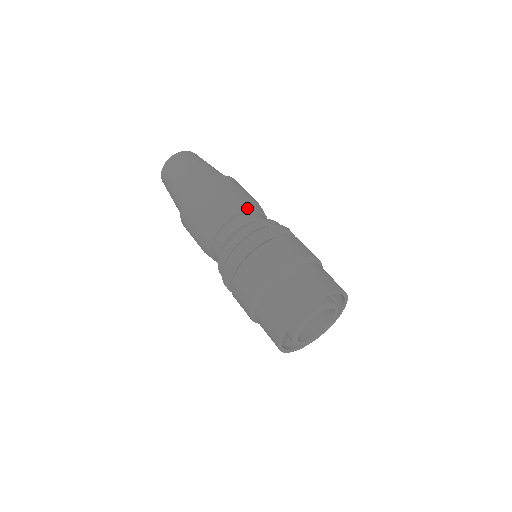
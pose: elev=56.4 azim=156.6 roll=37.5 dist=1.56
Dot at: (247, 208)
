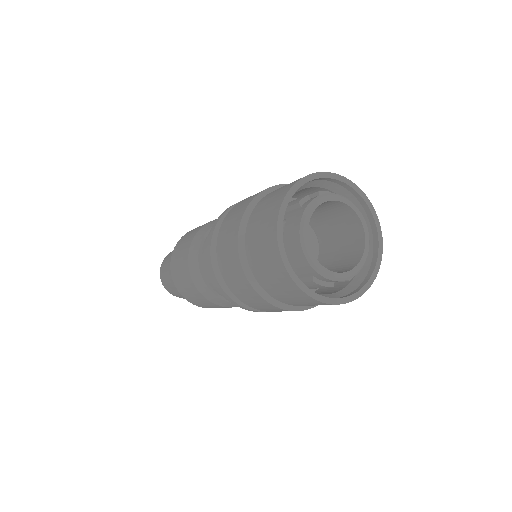
Dot at: occluded
